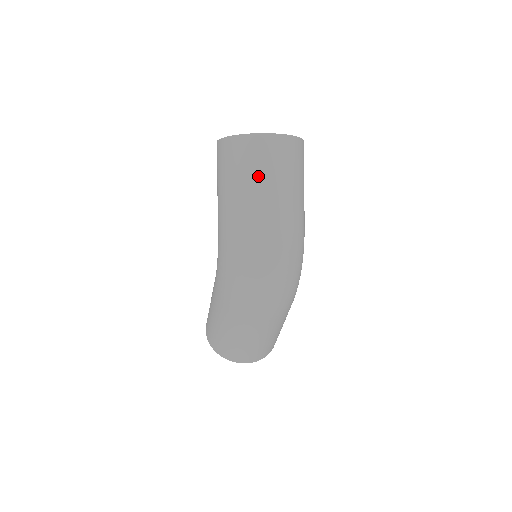
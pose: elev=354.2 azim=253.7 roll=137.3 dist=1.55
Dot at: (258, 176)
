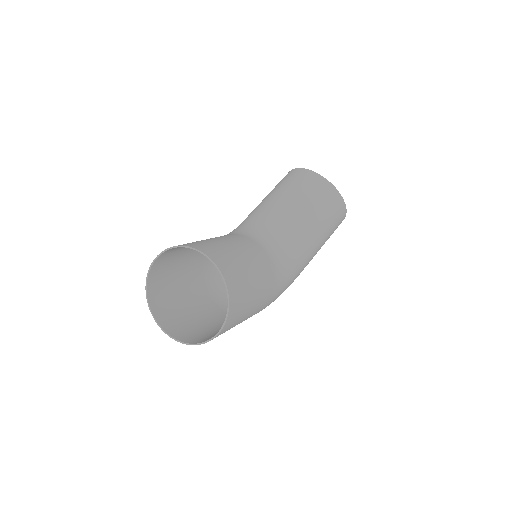
Dot at: (182, 312)
